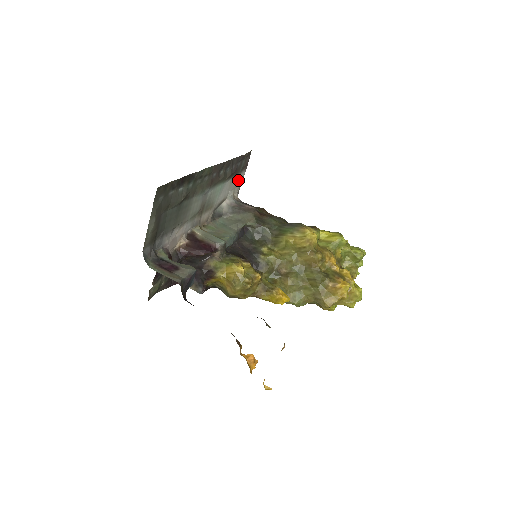
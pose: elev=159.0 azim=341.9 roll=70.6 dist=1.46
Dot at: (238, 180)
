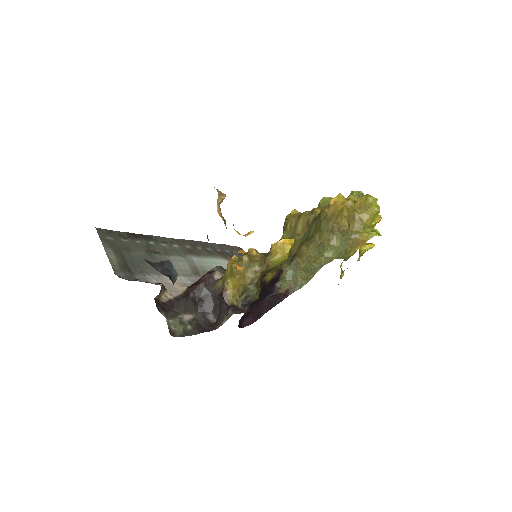
Dot at: occluded
